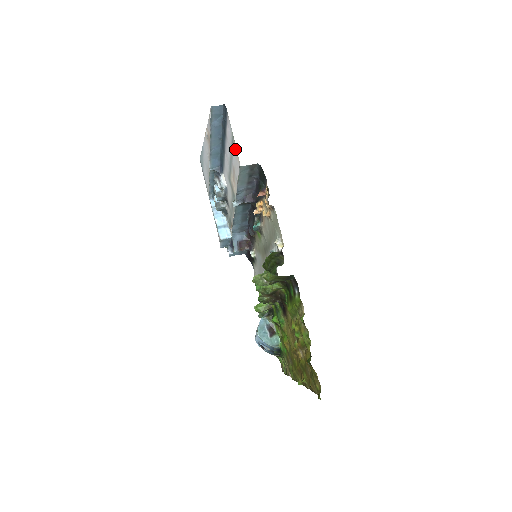
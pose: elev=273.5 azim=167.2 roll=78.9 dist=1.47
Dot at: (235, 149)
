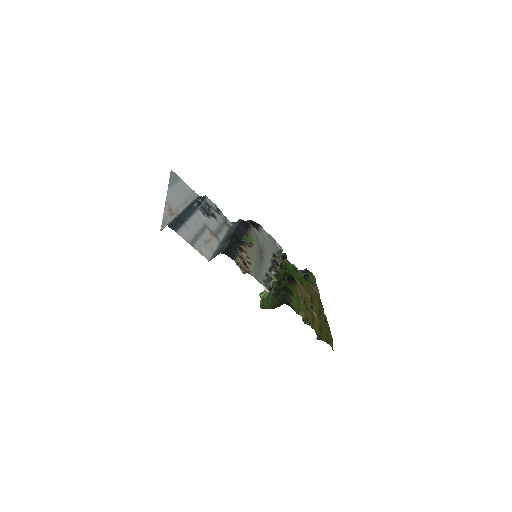
Dot at: (198, 250)
